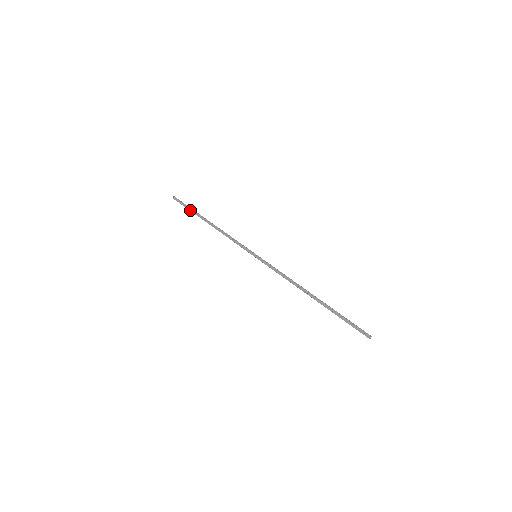
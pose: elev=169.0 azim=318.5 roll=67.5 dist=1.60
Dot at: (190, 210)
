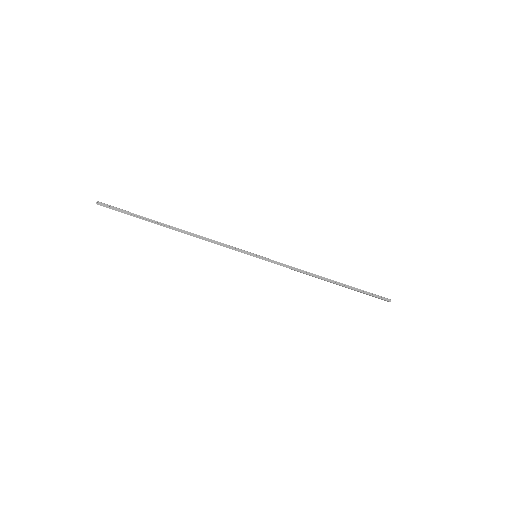
Dot at: (137, 216)
